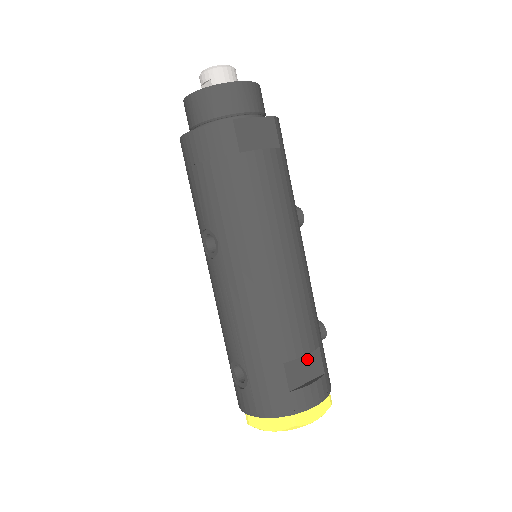
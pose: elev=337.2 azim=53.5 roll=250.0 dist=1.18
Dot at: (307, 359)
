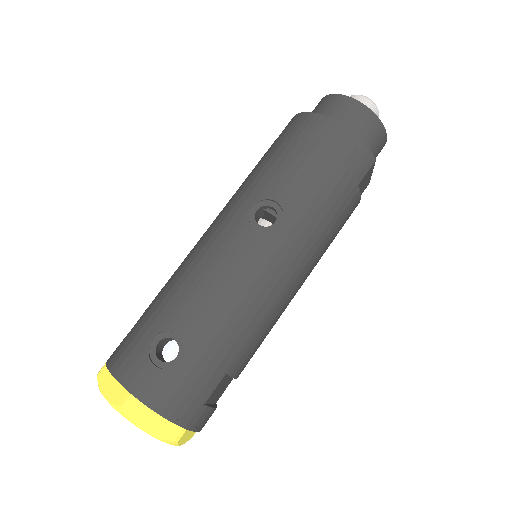
Dot at: (227, 382)
